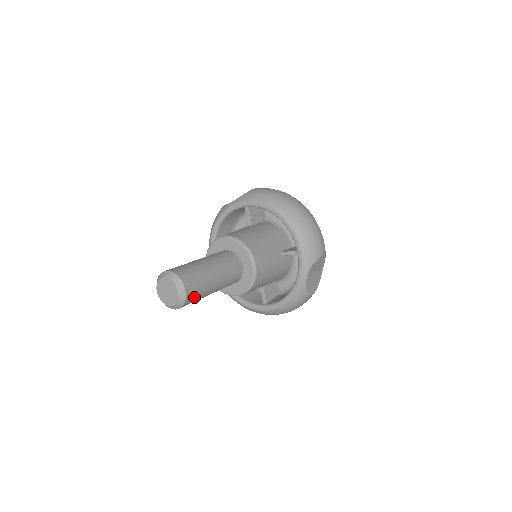
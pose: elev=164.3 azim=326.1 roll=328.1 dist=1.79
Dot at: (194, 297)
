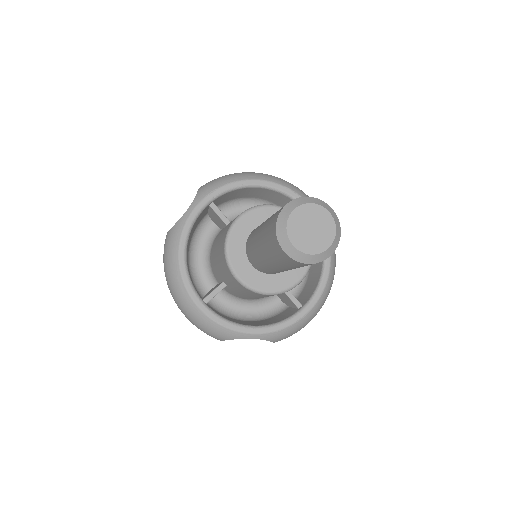
Dot at: occluded
